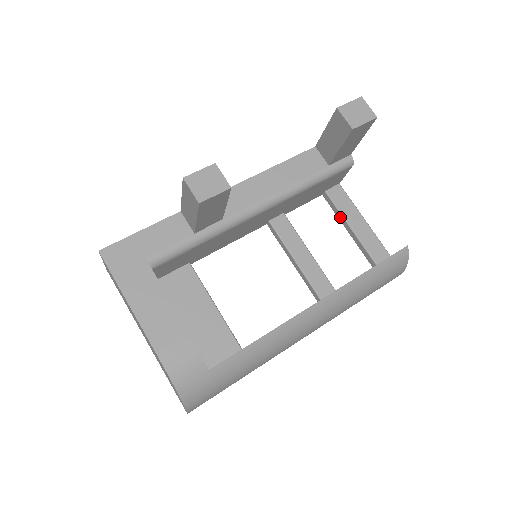
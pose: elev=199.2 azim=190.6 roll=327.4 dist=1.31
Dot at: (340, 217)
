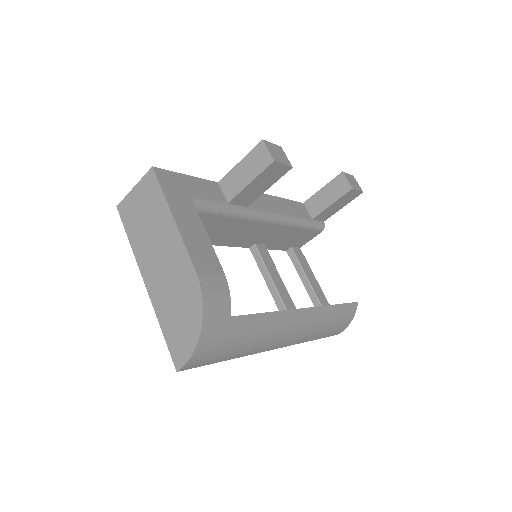
Dot at: (300, 271)
